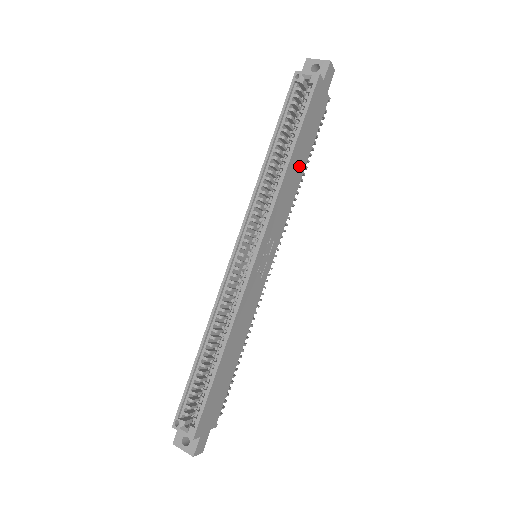
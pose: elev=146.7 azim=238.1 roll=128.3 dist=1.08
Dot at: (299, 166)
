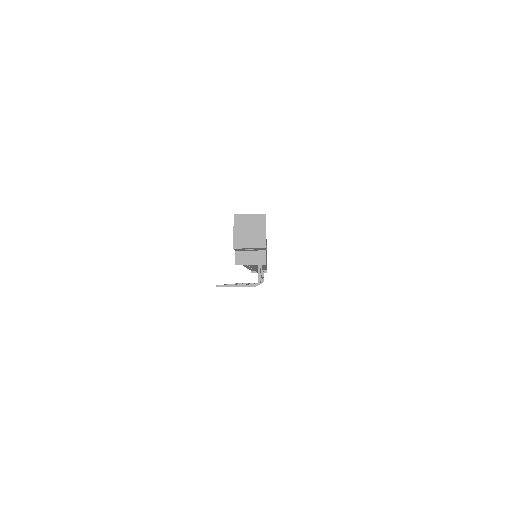
Dot at: occluded
